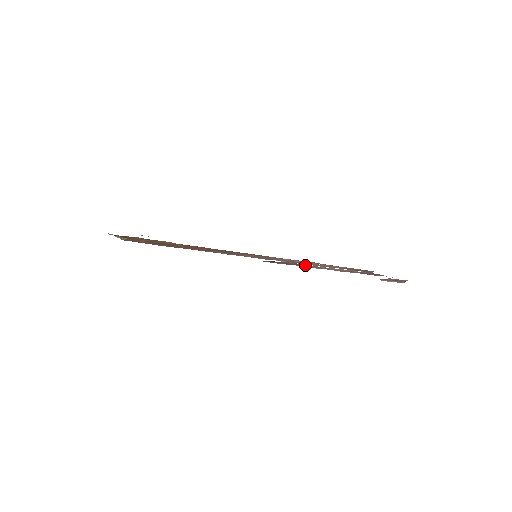
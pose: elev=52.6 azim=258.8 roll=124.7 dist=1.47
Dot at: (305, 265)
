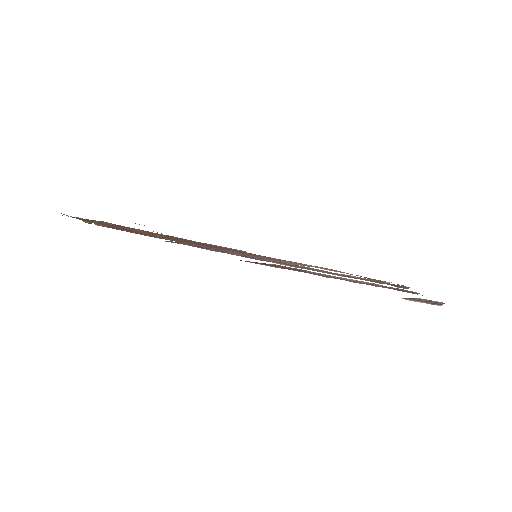
Dot at: (307, 271)
